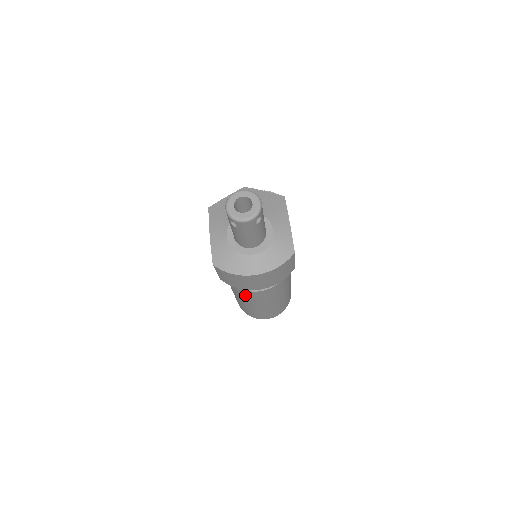
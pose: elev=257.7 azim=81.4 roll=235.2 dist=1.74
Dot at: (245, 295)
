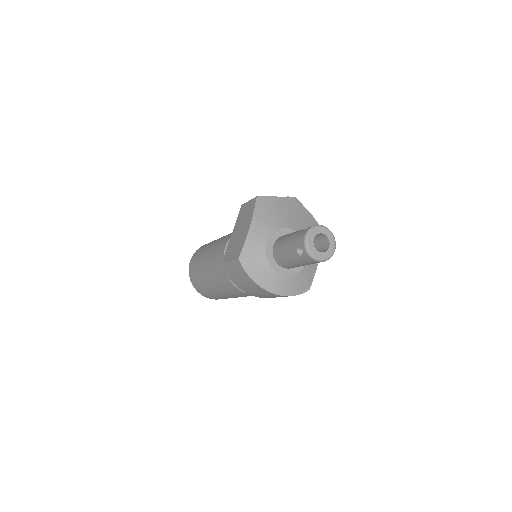
Dot at: (225, 284)
